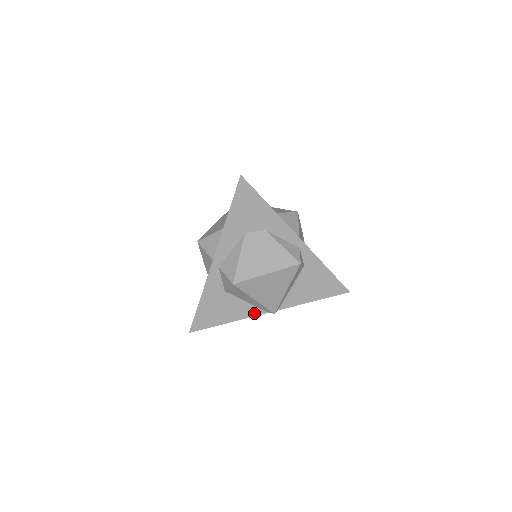
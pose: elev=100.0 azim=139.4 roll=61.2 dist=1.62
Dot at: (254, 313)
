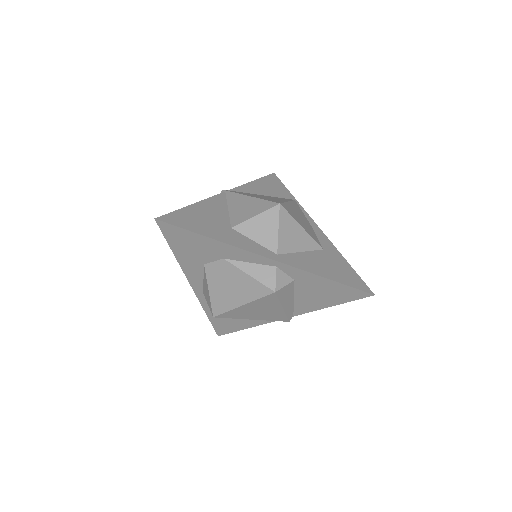
Dot at: occluded
